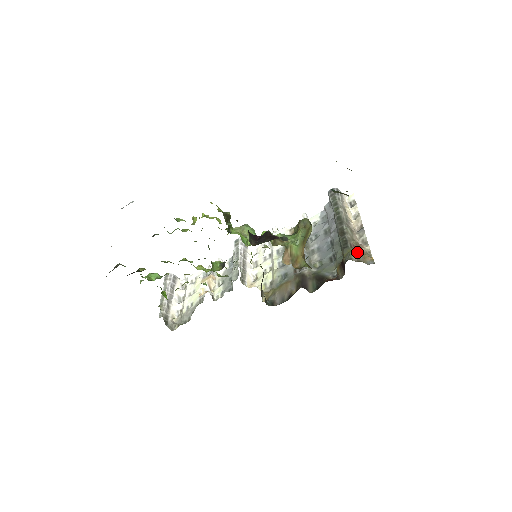
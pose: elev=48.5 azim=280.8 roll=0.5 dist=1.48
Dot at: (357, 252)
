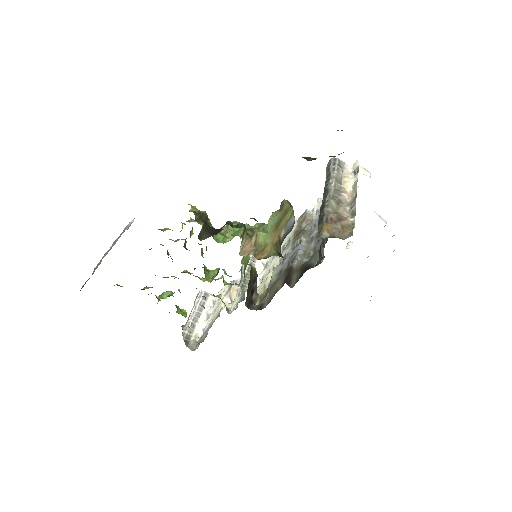
Dot at: (332, 226)
